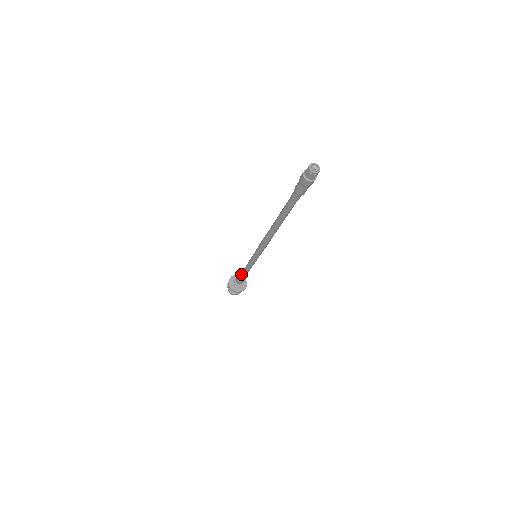
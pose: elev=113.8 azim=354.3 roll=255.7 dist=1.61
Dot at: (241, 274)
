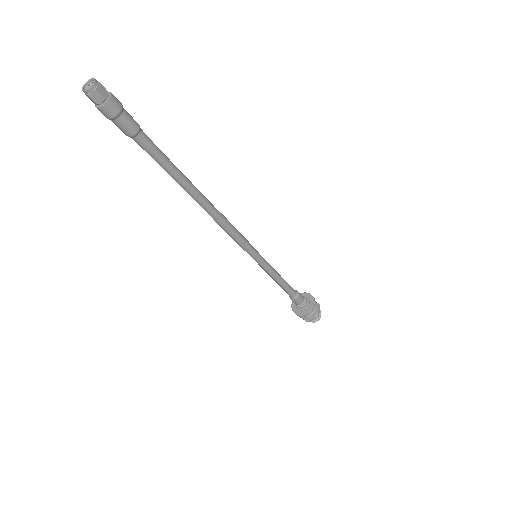
Dot at: occluded
